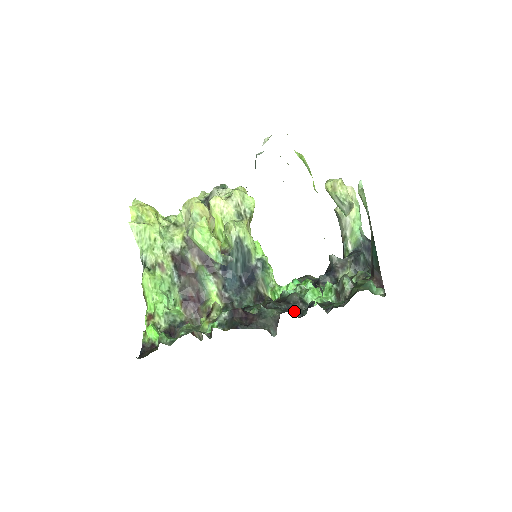
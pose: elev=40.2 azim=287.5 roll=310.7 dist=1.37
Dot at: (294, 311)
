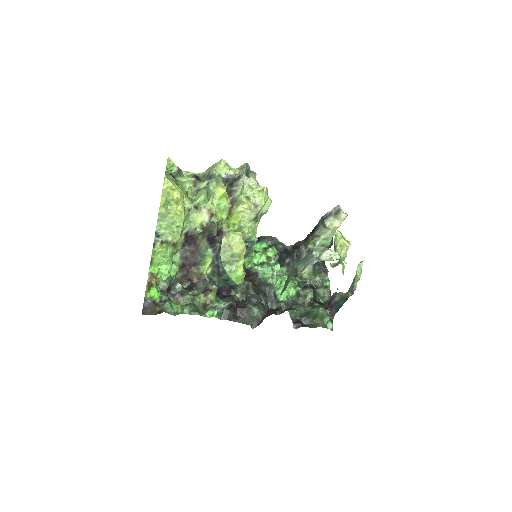
Dot at: (267, 302)
